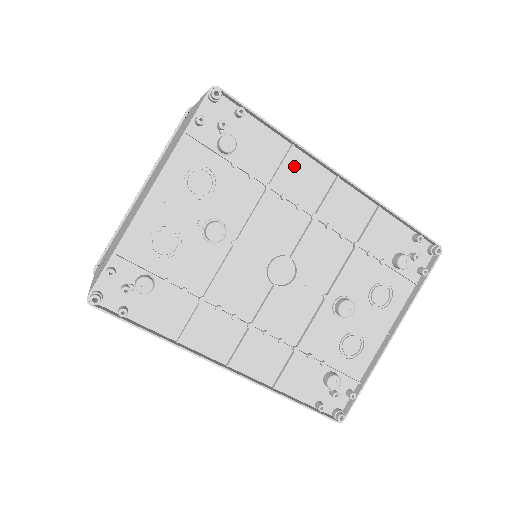
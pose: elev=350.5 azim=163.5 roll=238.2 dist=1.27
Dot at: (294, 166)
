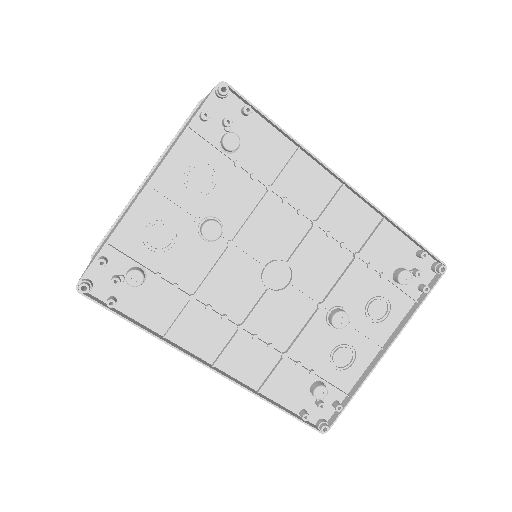
Dot at: (299, 170)
